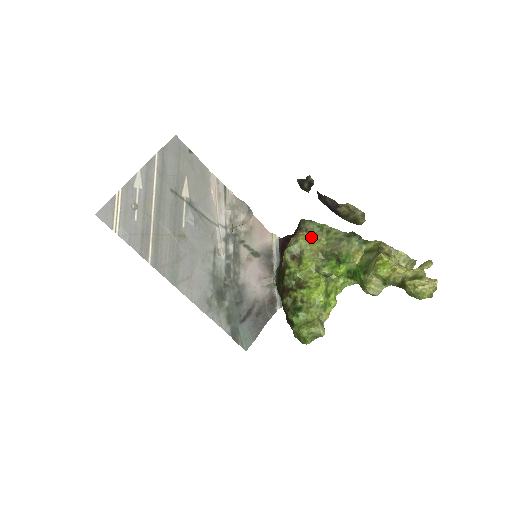
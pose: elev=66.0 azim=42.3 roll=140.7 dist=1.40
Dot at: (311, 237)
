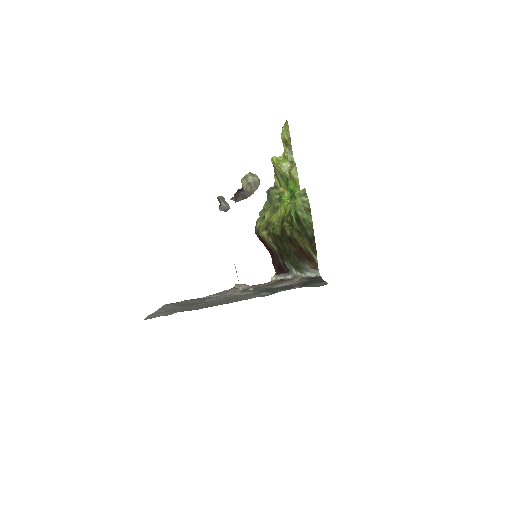
Dot at: occluded
